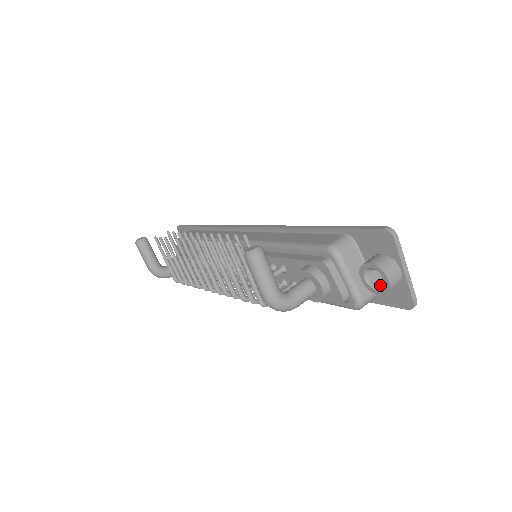
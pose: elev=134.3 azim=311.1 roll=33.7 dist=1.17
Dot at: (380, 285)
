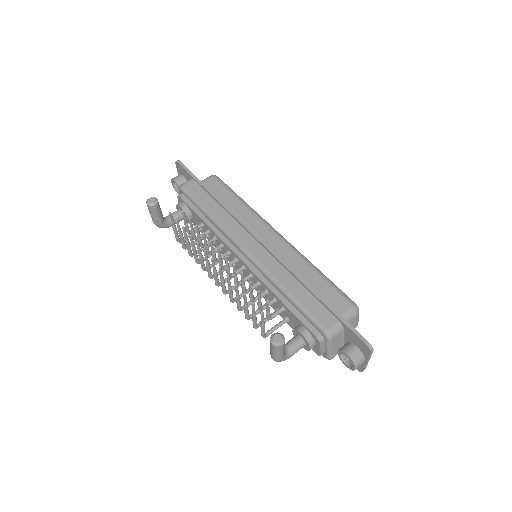
Dot at: (348, 361)
